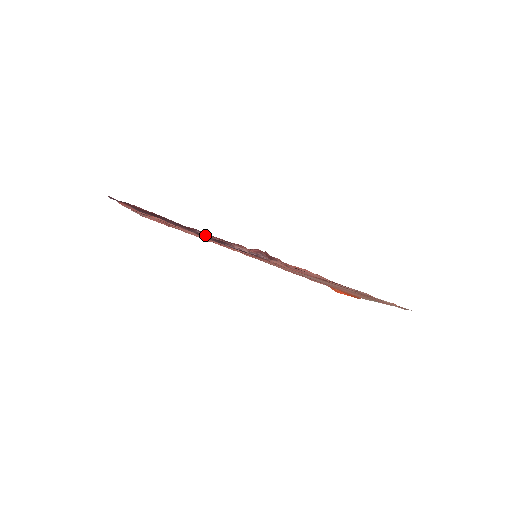
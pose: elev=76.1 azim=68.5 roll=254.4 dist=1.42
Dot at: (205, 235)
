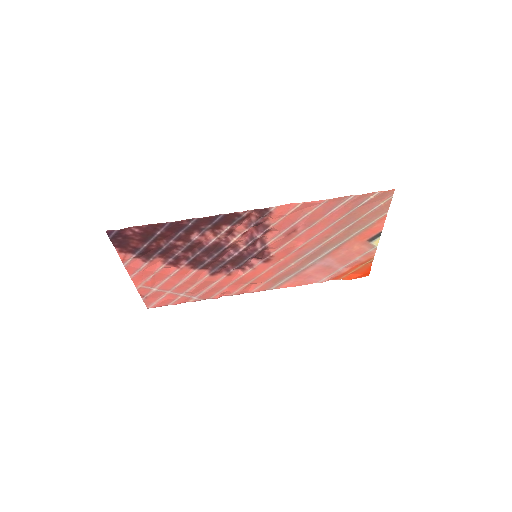
Dot at: (202, 248)
